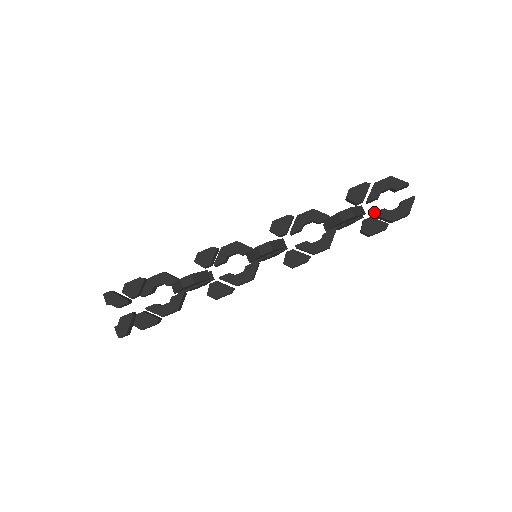
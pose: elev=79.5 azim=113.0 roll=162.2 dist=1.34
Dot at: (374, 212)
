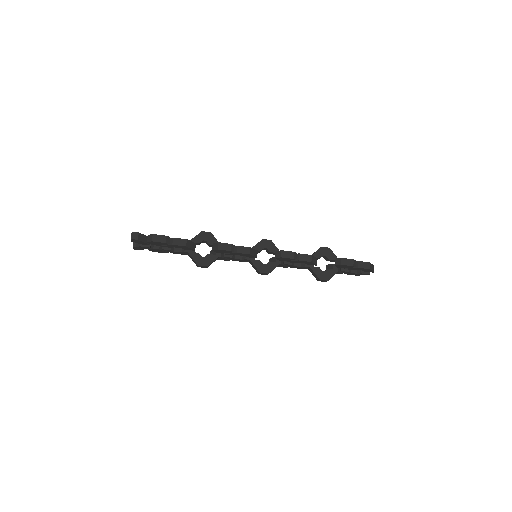
Dot at: (342, 271)
